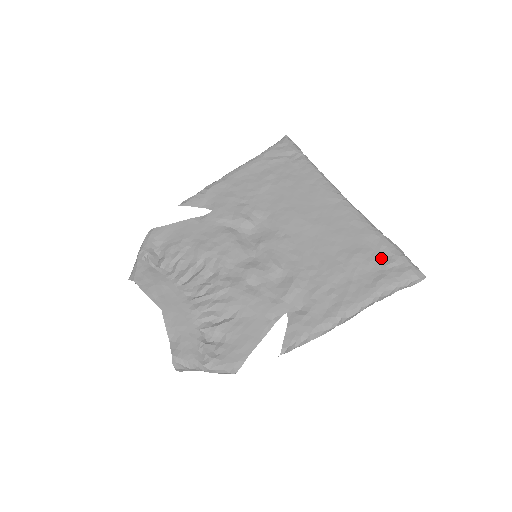
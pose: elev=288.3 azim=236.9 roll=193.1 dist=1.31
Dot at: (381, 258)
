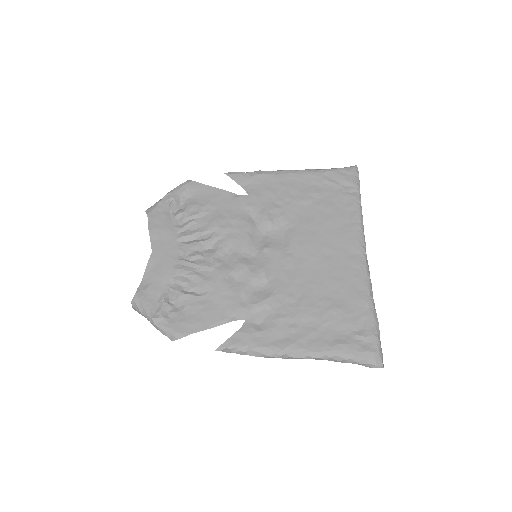
Dot at: (356, 326)
